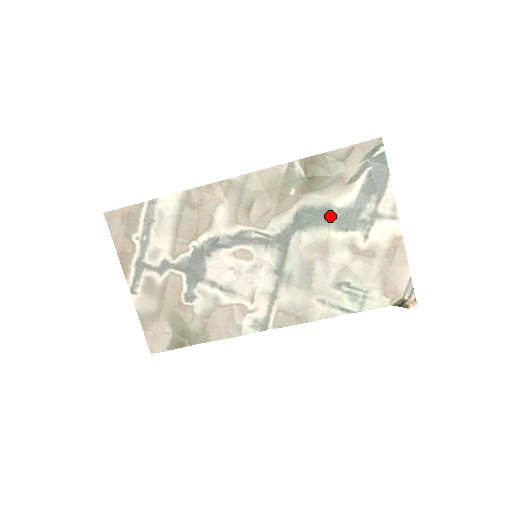
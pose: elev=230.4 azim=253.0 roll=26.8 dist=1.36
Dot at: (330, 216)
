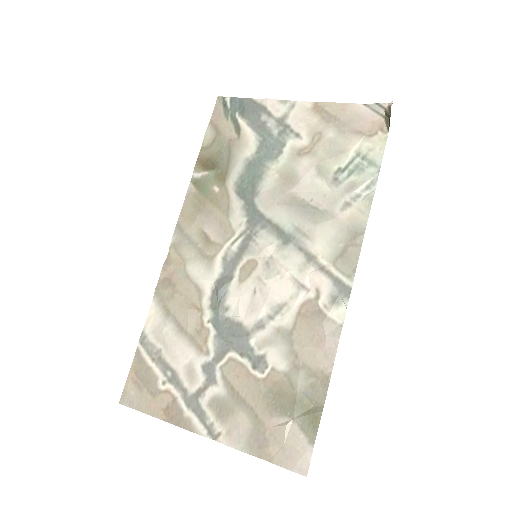
Dot at: (258, 163)
